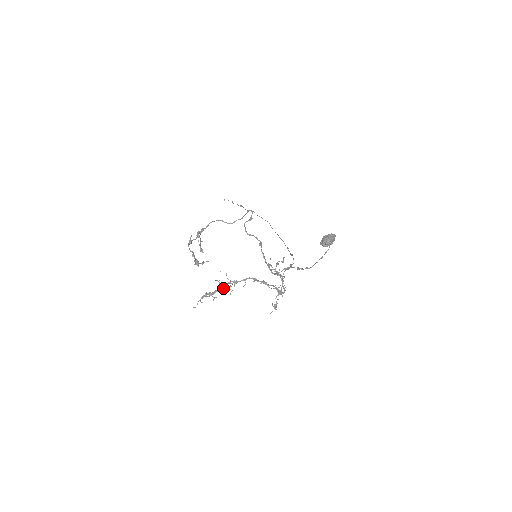
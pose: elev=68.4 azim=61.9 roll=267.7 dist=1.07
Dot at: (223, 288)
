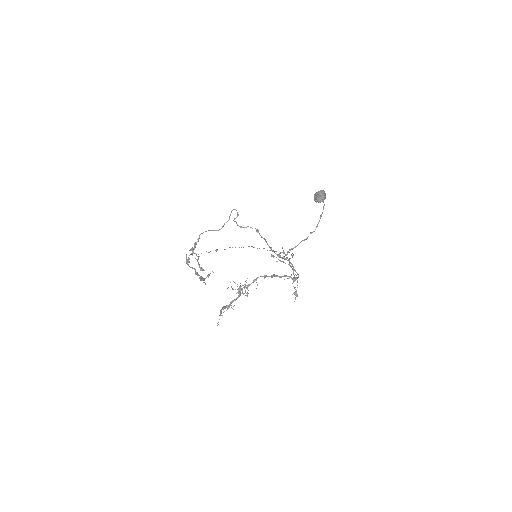
Dot at: occluded
